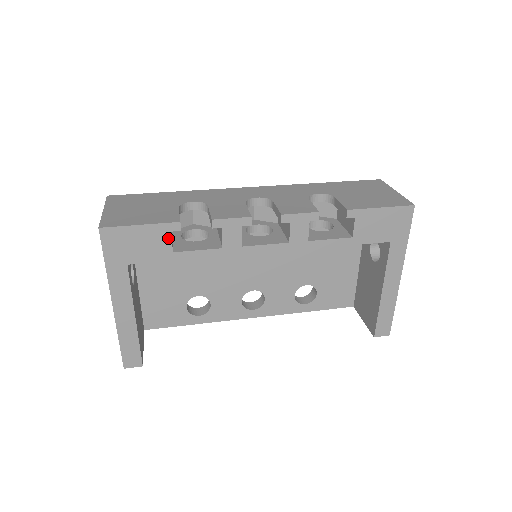
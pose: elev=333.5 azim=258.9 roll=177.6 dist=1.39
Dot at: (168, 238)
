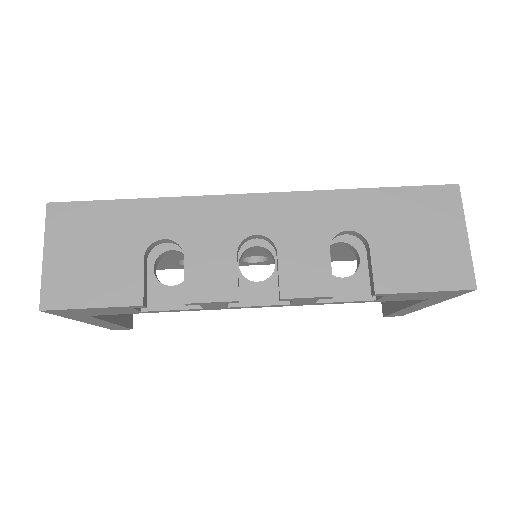
Dot at: (131, 309)
